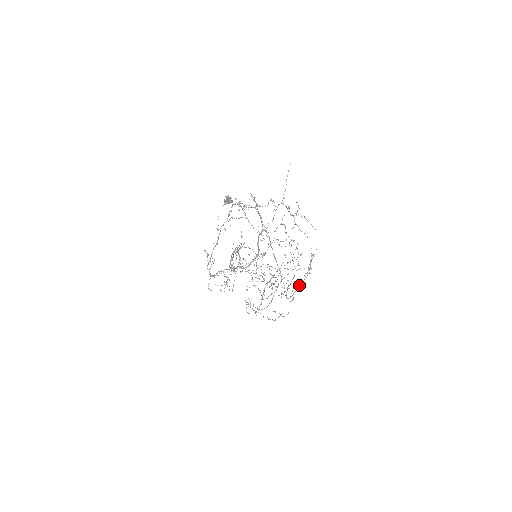
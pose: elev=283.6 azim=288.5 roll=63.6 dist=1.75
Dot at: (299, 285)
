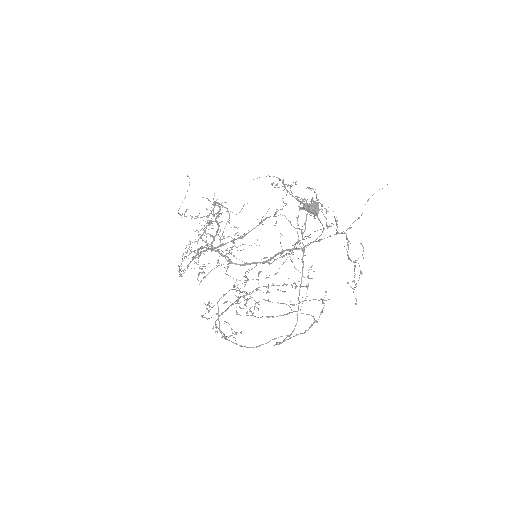
Dot at: (295, 335)
